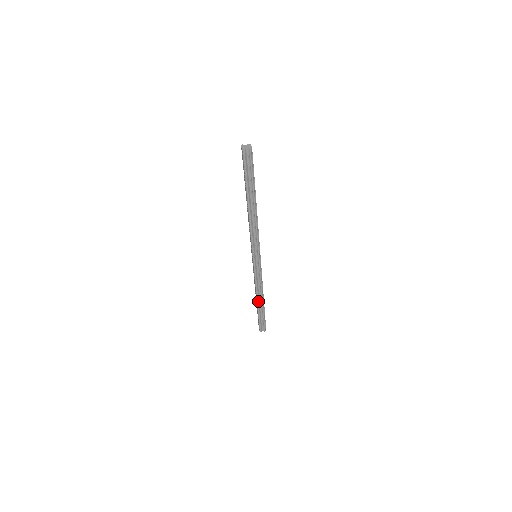
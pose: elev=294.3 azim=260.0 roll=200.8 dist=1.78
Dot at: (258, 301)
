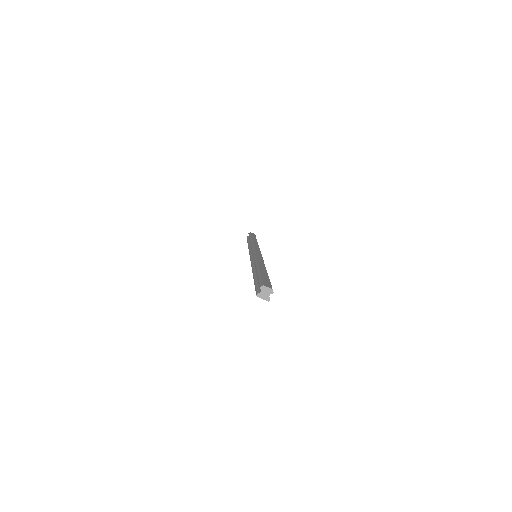
Dot at: occluded
